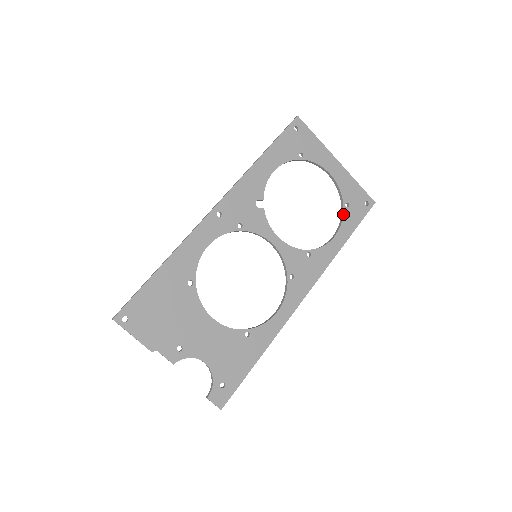
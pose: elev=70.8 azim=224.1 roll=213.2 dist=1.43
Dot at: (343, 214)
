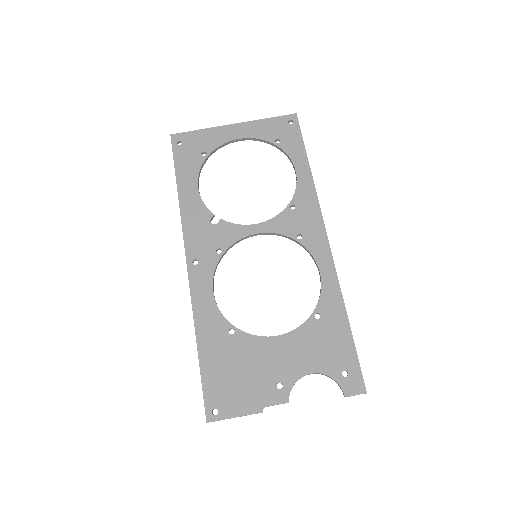
Dot at: (283, 151)
